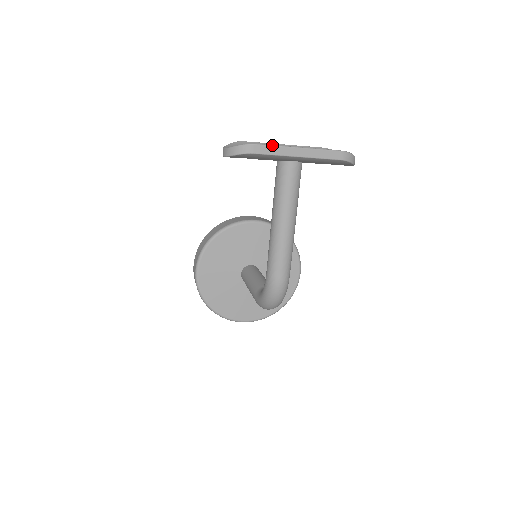
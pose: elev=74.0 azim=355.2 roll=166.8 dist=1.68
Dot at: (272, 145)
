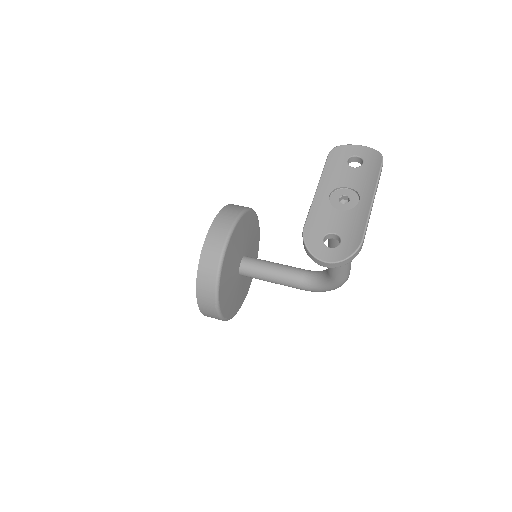
Dot at: (367, 223)
